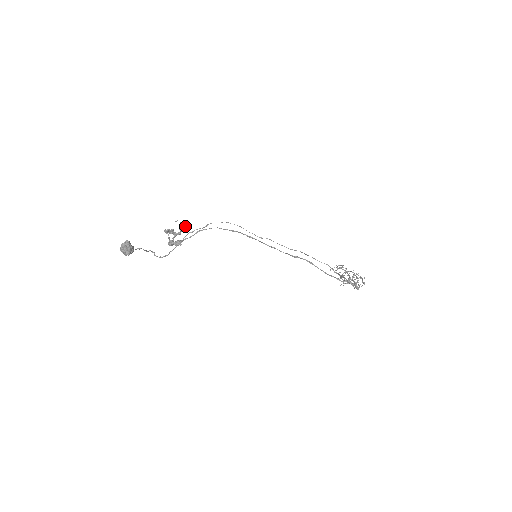
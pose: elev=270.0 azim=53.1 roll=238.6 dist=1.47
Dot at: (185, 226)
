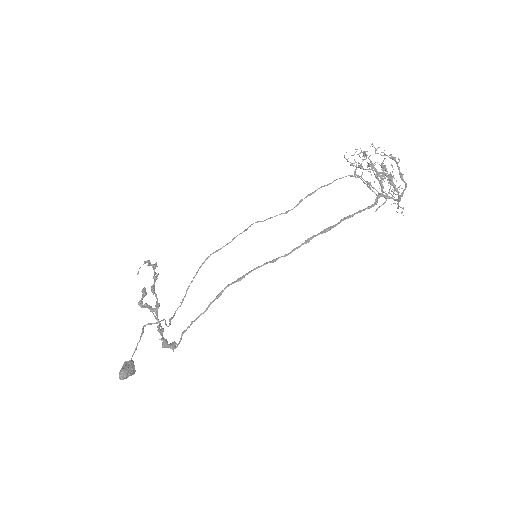
Dot at: (150, 264)
